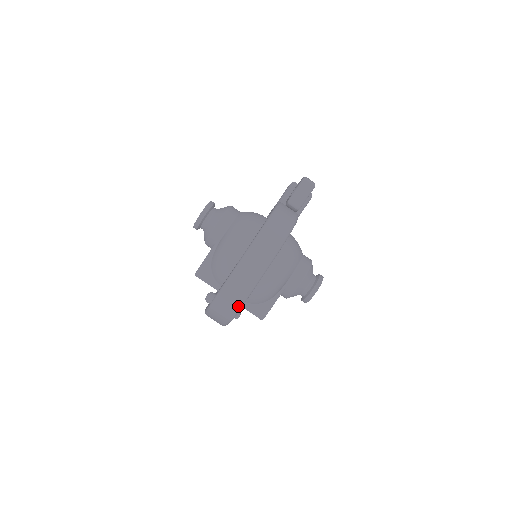
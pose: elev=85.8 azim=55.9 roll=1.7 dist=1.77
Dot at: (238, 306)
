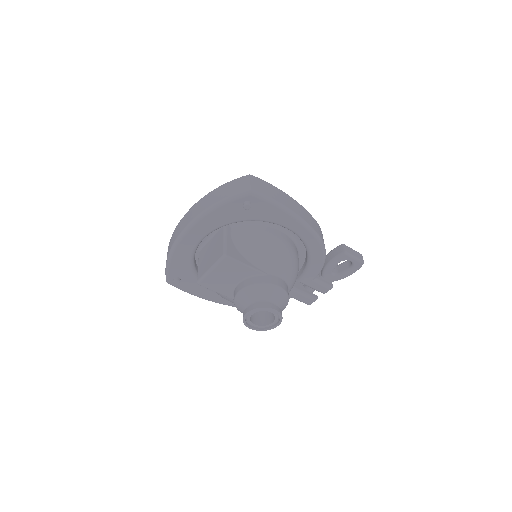
Dot at: (268, 196)
